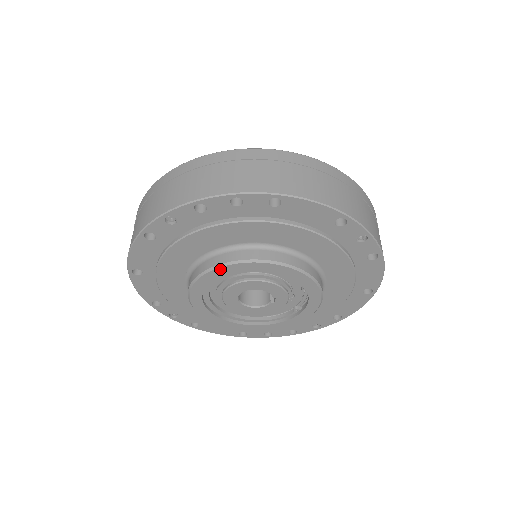
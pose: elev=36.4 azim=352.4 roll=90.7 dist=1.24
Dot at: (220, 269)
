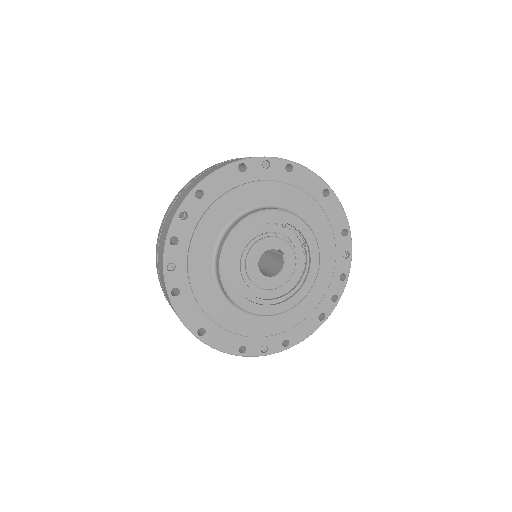
Dot at: (223, 261)
